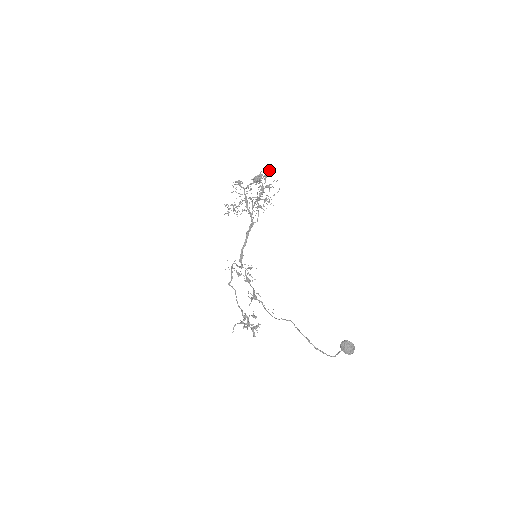
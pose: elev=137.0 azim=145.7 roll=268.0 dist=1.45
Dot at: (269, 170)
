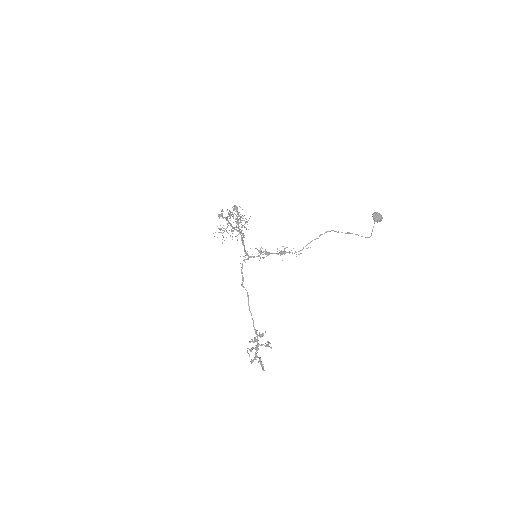
Dot at: occluded
